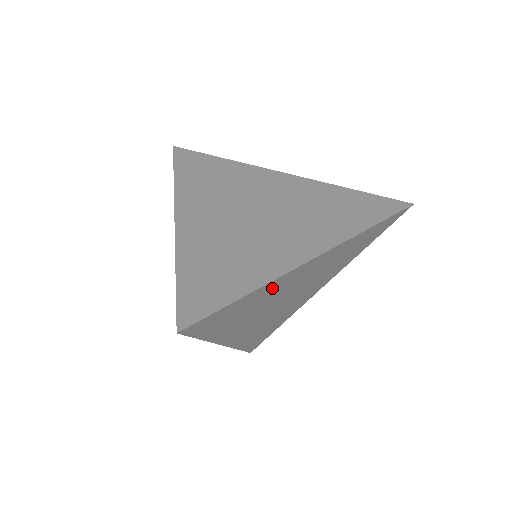
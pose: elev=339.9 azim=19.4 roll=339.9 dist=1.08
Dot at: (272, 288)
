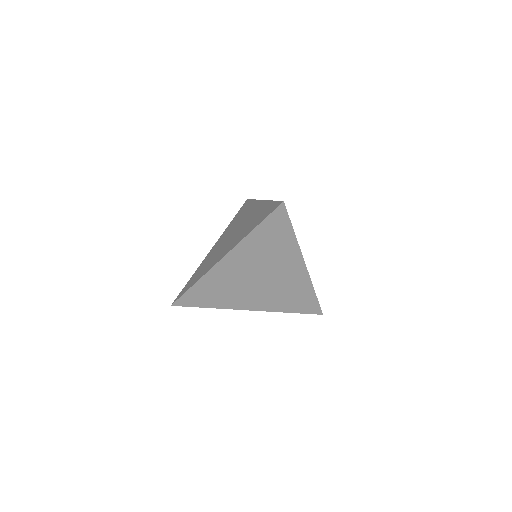
Dot at: occluded
